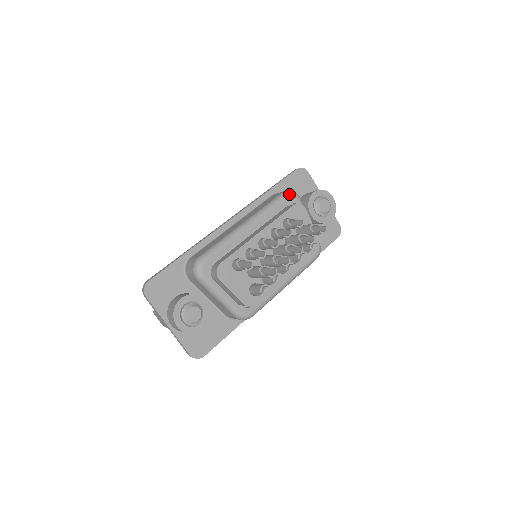
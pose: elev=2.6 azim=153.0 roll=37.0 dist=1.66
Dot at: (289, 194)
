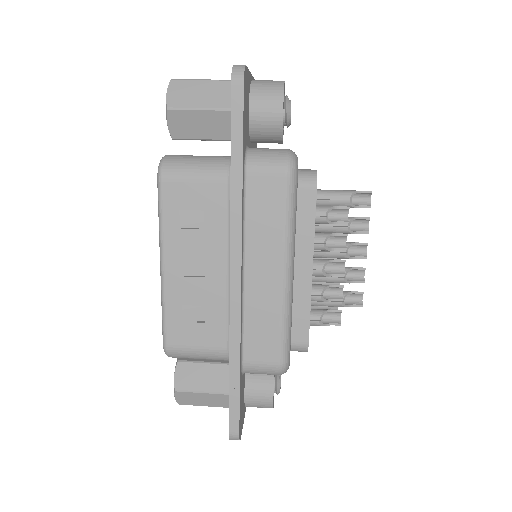
Dot at: (297, 172)
